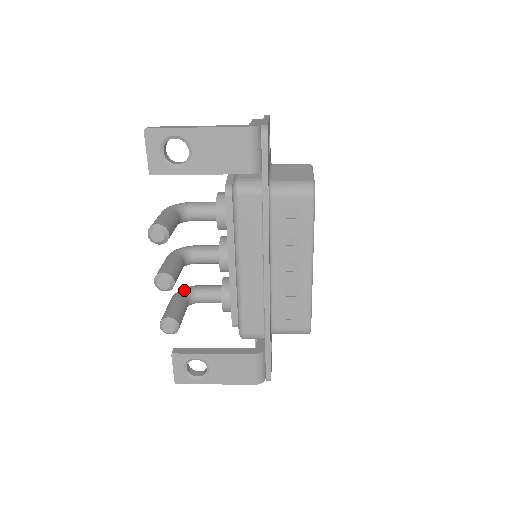
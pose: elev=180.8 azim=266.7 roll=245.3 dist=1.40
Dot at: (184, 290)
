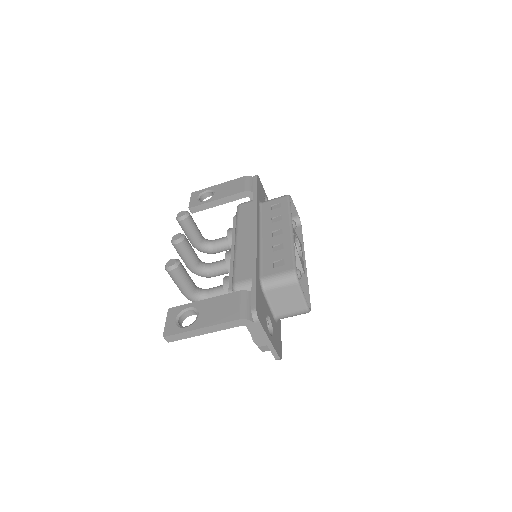
Dot at: occluded
